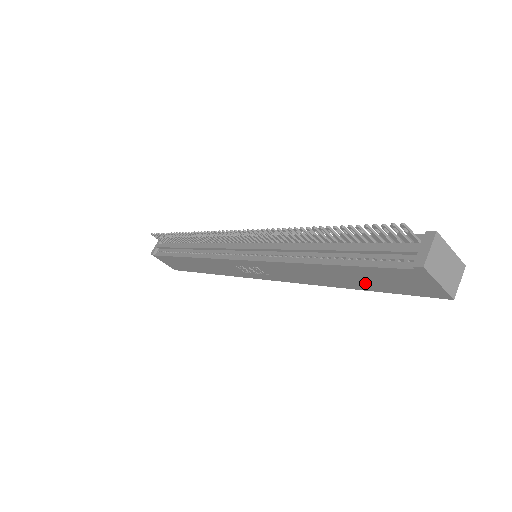
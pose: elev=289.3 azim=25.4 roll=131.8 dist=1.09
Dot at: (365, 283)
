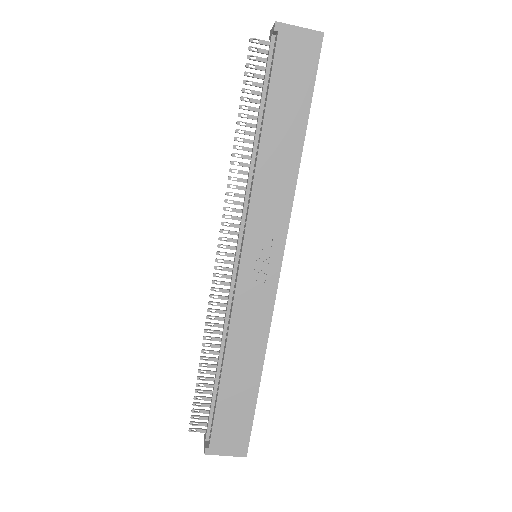
Dot at: (295, 108)
